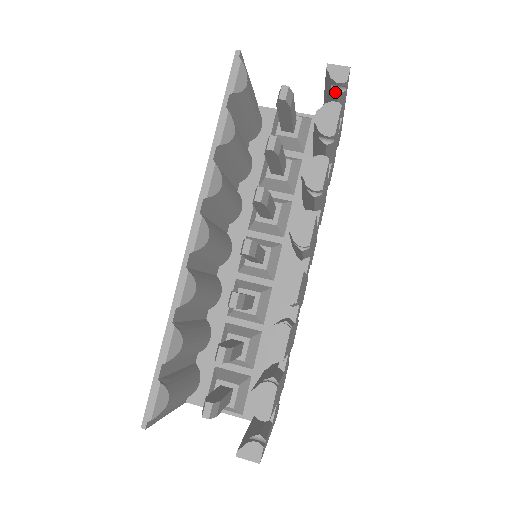
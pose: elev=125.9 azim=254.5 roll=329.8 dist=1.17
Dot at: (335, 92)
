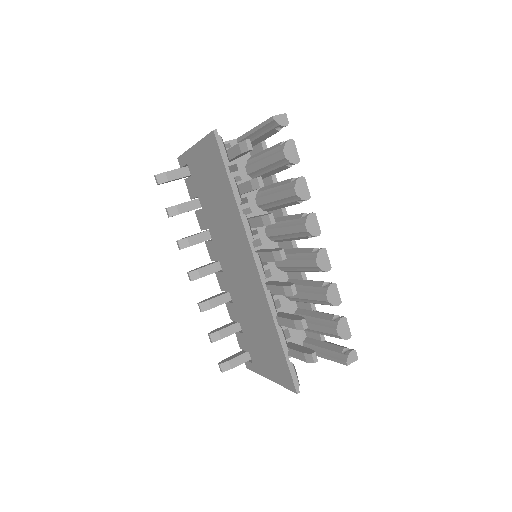
Dot at: (277, 130)
